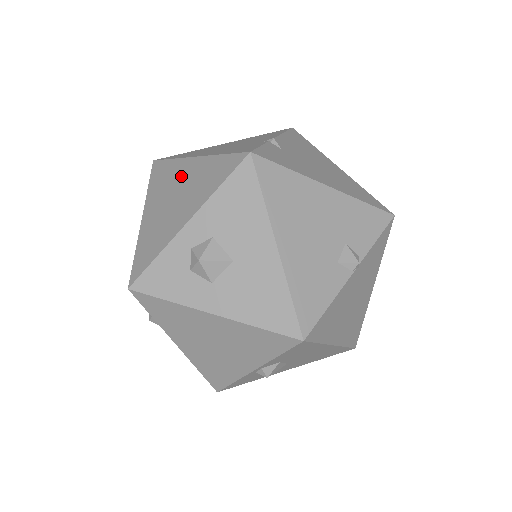
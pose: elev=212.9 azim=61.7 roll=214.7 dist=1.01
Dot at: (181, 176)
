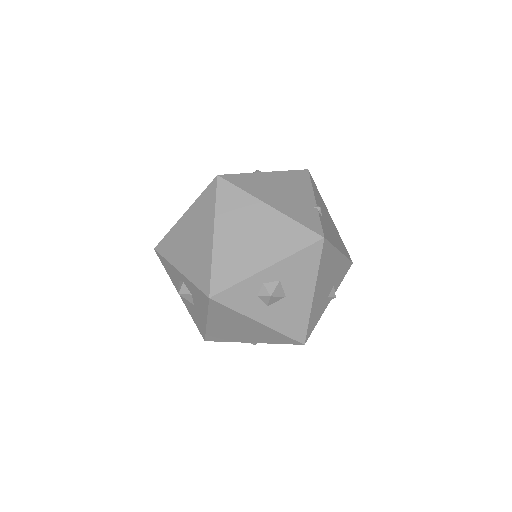
Dot at: (256, 217)
